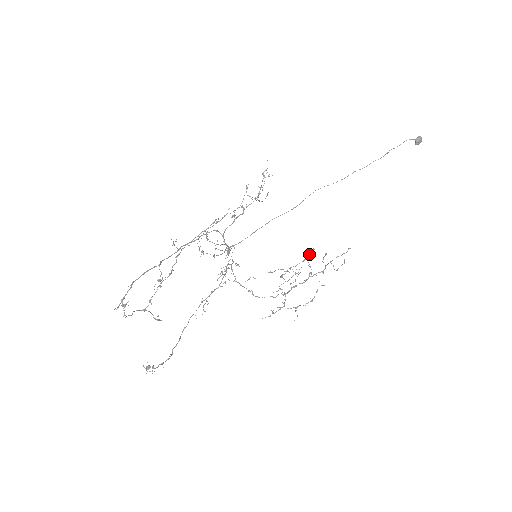
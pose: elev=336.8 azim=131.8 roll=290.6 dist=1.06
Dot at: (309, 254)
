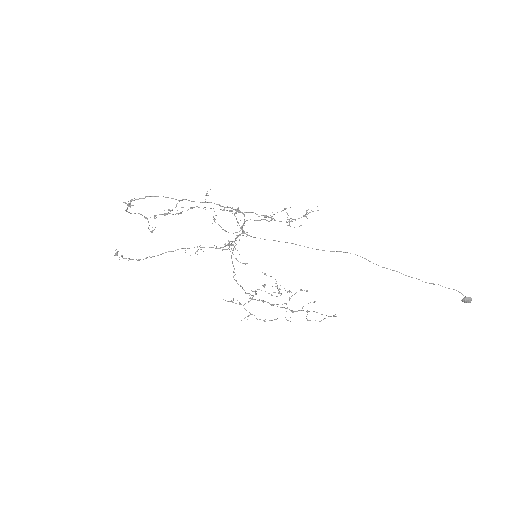
Dot at: occluded
